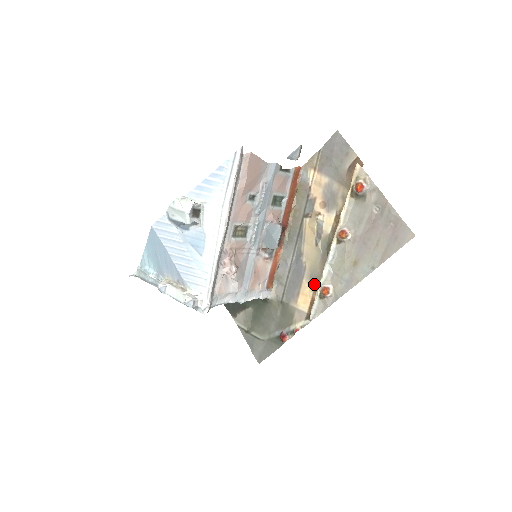
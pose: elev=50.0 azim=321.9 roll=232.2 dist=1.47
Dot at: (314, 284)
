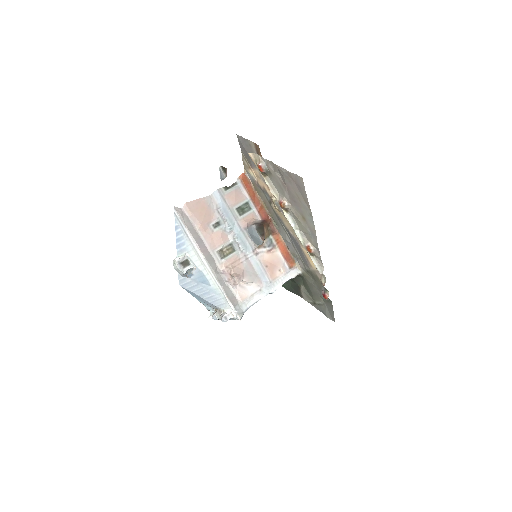
Dot at: occluded
